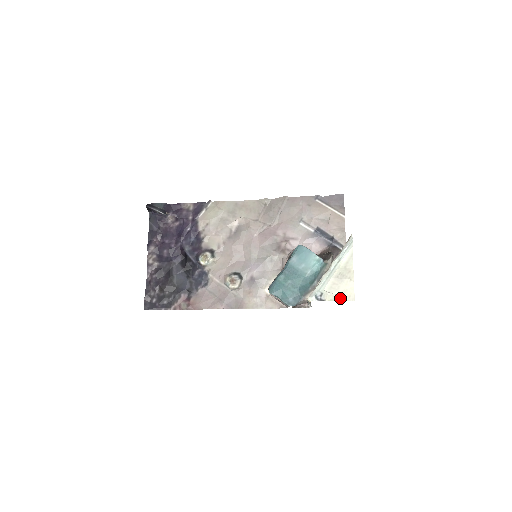
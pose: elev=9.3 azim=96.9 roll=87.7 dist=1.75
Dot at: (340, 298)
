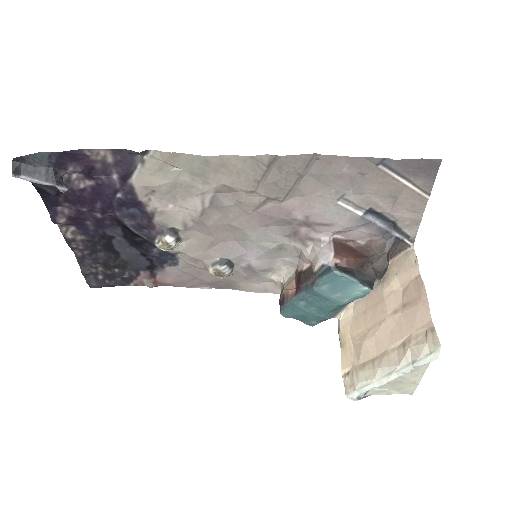
Dot at: (392, 392)
